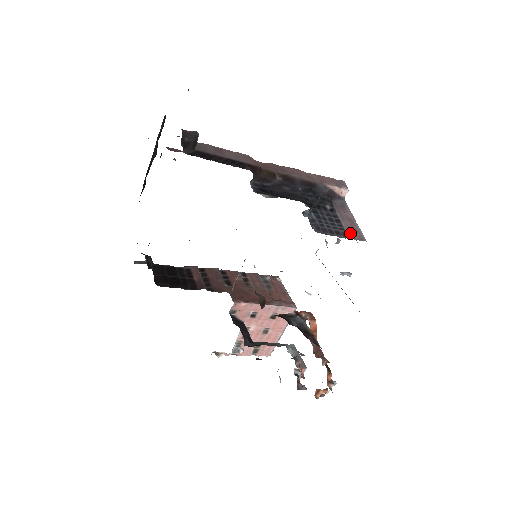
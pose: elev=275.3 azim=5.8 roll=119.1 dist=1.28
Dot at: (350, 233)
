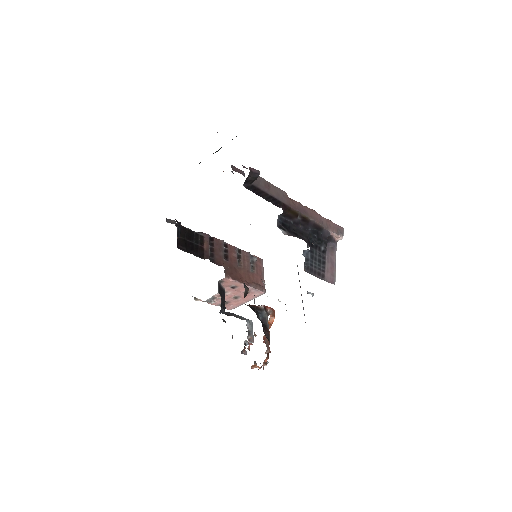
Dot at: (327, 275)
